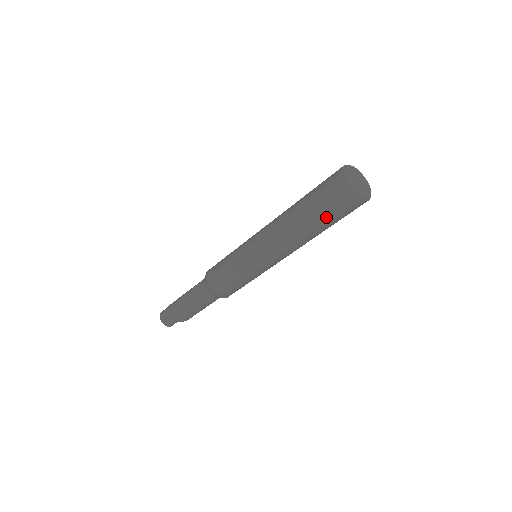
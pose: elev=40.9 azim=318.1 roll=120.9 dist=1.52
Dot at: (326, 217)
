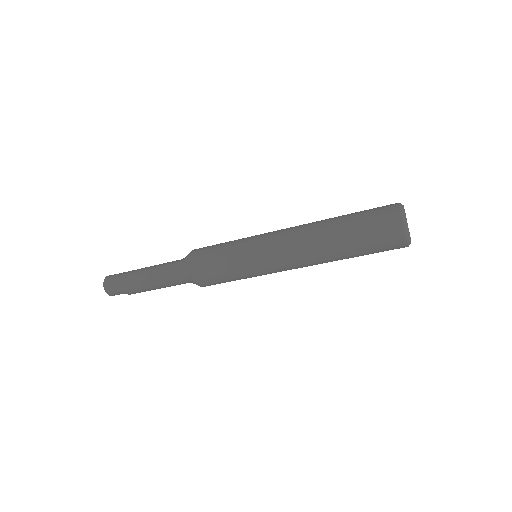
Dot at: occluded
